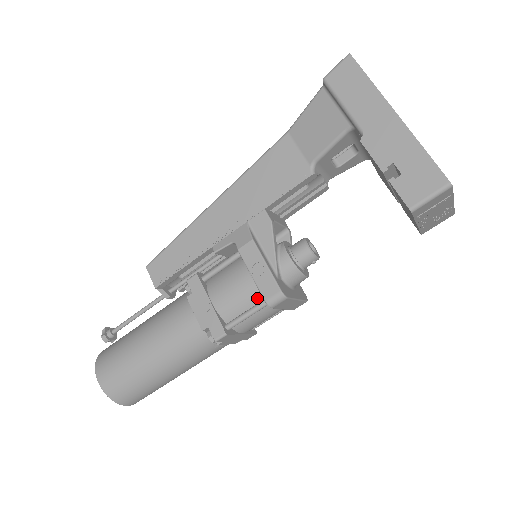
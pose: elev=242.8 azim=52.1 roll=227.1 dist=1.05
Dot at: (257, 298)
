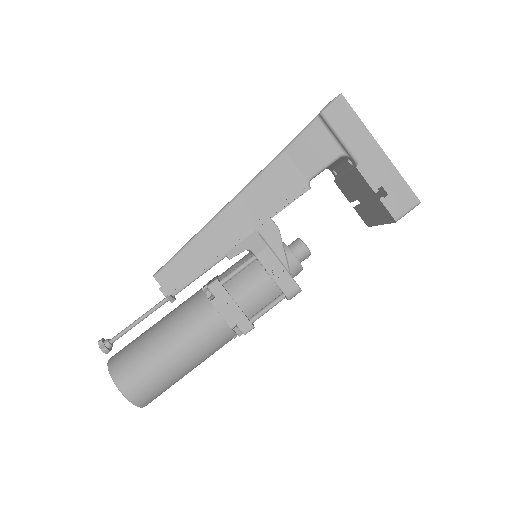
Dot at: (275, 294)
